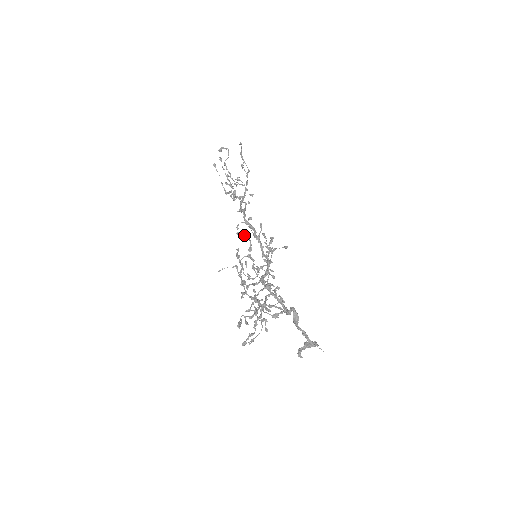
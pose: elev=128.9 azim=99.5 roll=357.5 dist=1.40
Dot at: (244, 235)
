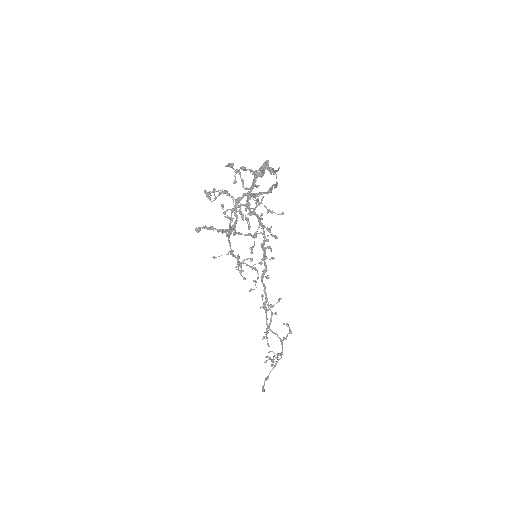
Dot at: (255, 281)
